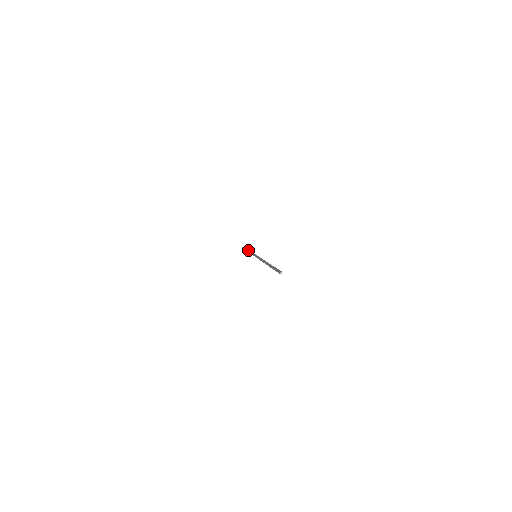
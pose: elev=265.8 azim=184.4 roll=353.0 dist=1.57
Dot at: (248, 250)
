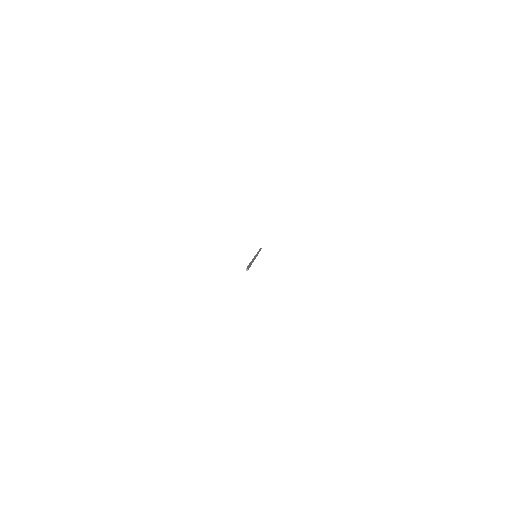
Dot at: (258, 251)
